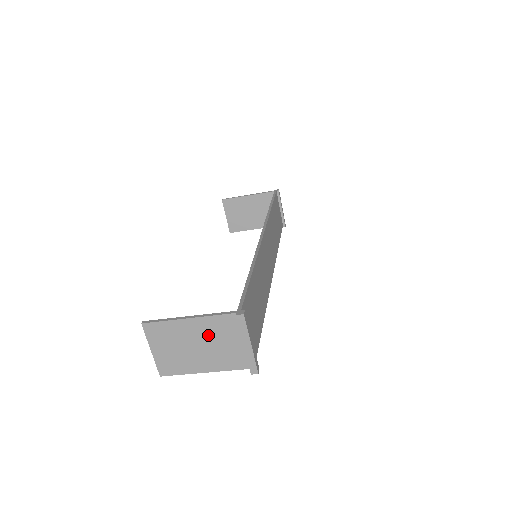
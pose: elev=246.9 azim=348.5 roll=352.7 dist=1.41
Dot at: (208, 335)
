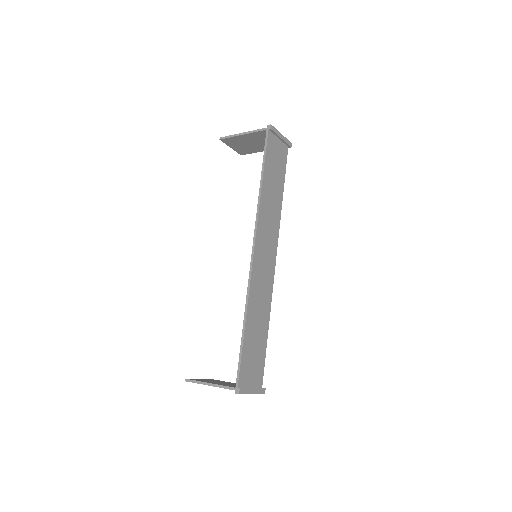
Dot at: occluded
